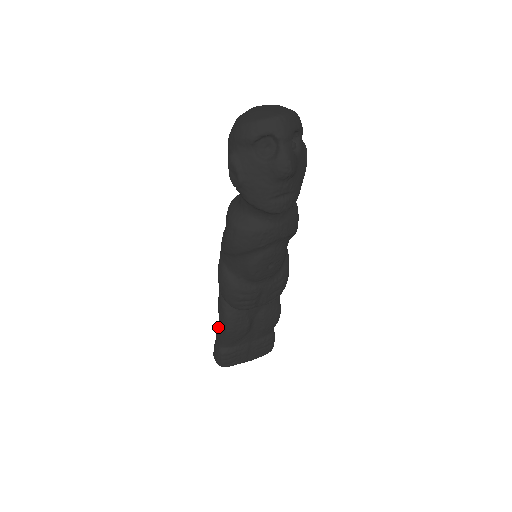
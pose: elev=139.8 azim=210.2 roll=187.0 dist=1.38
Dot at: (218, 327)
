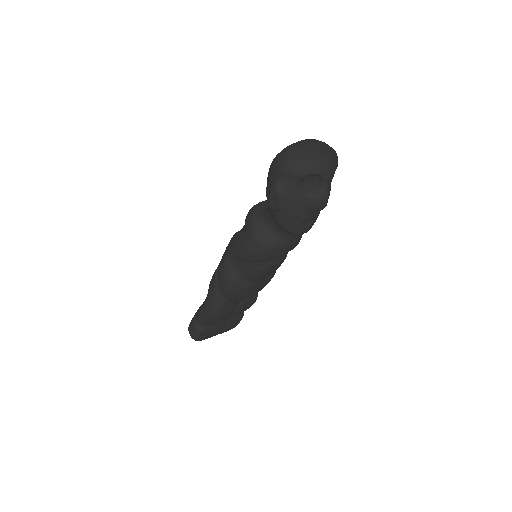
Dot at: (204, 310)
